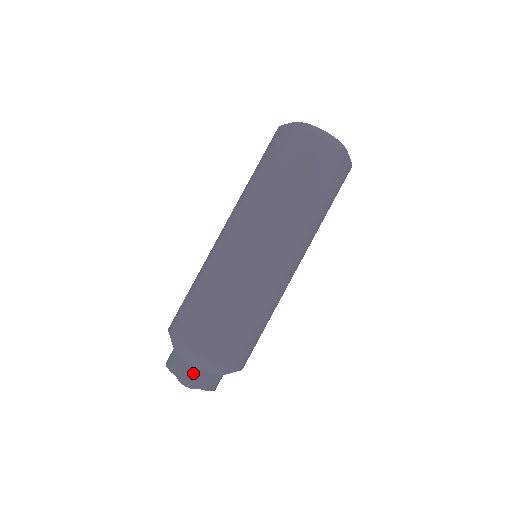
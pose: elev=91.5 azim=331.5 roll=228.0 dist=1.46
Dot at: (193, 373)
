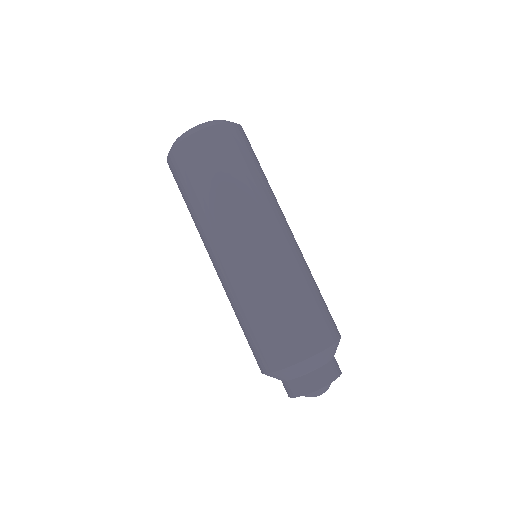
Dot at: (335, 364)
